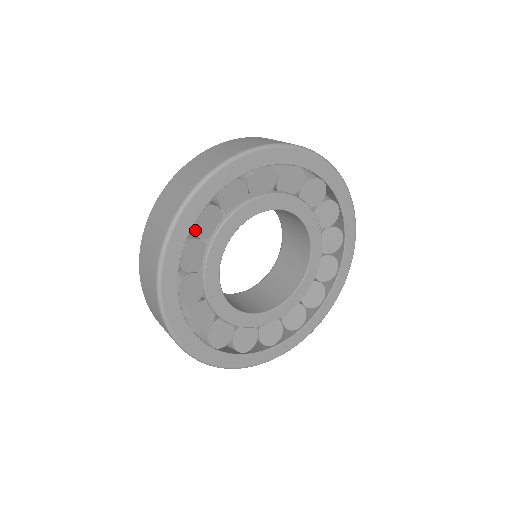
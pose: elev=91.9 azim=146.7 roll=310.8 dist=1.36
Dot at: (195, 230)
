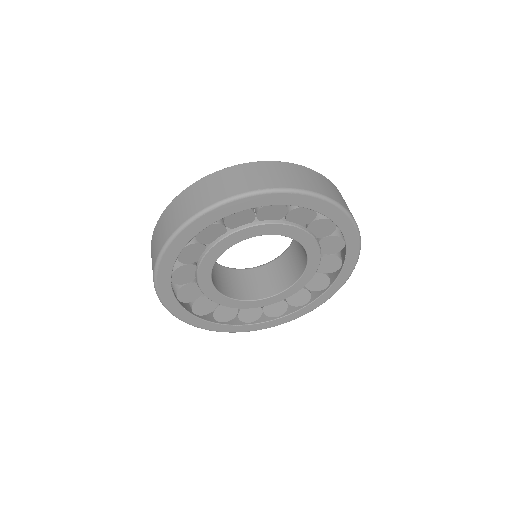
Dot at: (197, 238)
